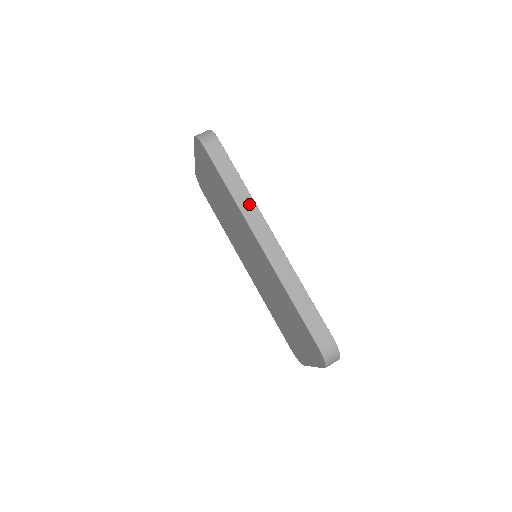
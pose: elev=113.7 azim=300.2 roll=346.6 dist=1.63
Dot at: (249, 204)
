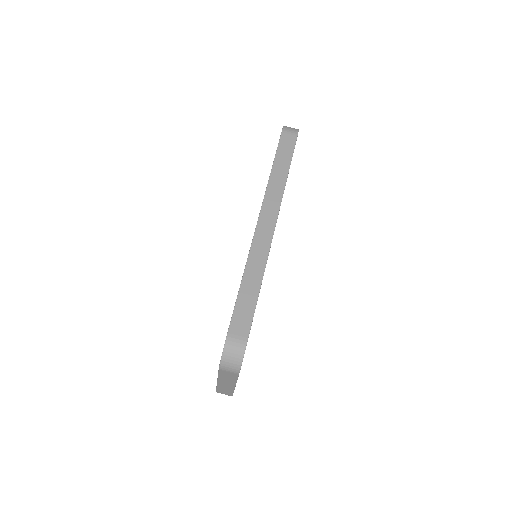
Dot at: (278, 188)
